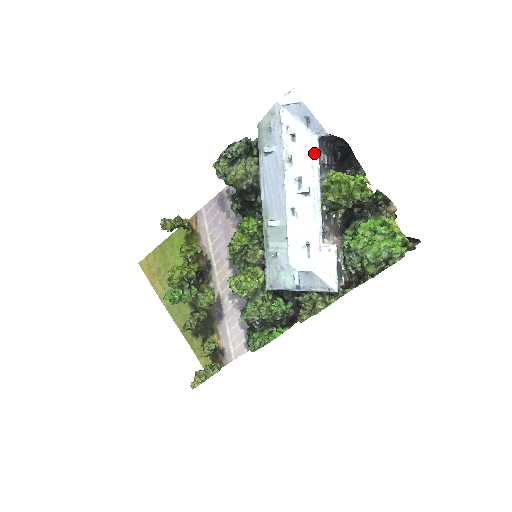
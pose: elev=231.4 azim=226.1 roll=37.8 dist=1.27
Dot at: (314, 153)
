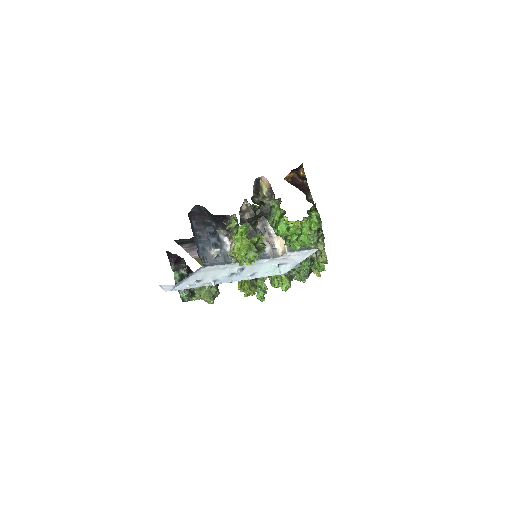
Dot at: (214, 269)
